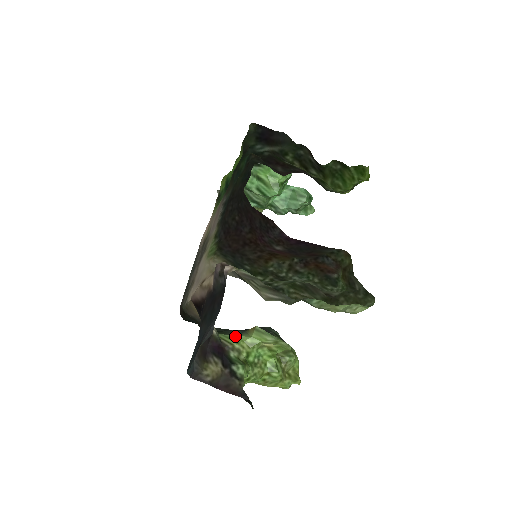
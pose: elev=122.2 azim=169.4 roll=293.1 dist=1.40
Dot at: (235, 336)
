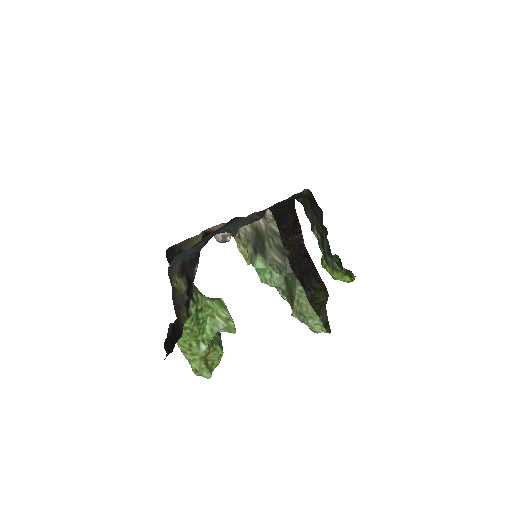
Dot at: (200, 292)
